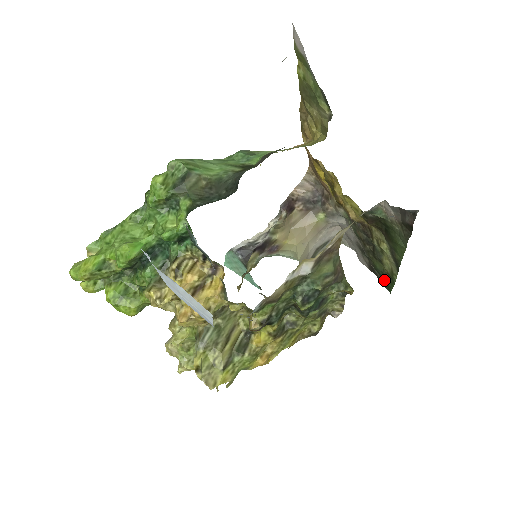
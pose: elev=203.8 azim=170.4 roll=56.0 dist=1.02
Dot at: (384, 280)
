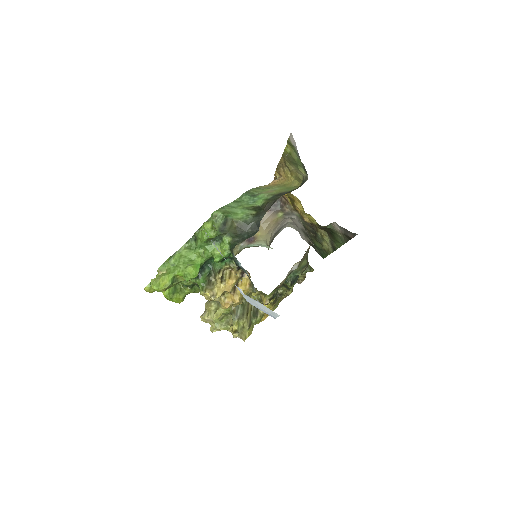
Dot at: (320, 252)
